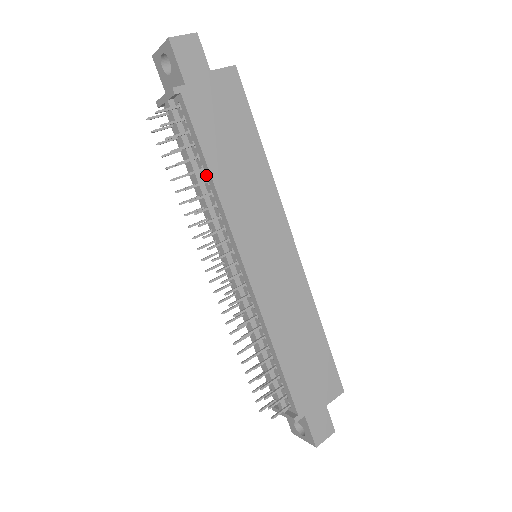
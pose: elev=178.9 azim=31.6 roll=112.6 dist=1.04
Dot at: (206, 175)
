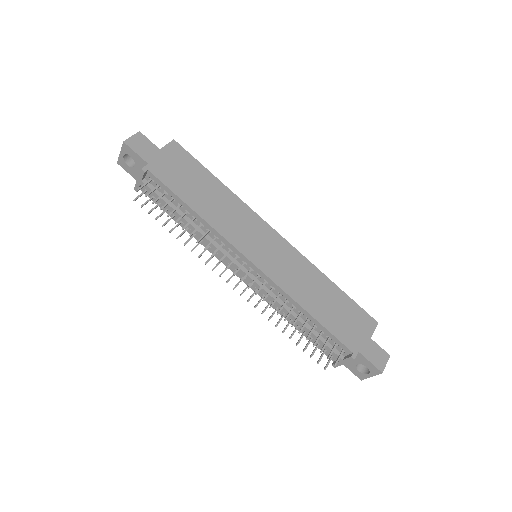
Dot at: (191, 214)
